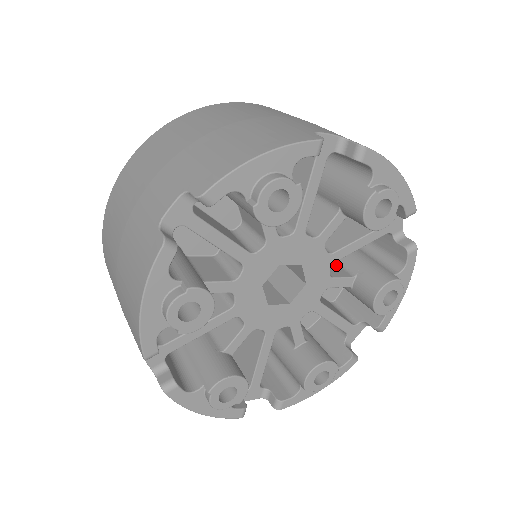
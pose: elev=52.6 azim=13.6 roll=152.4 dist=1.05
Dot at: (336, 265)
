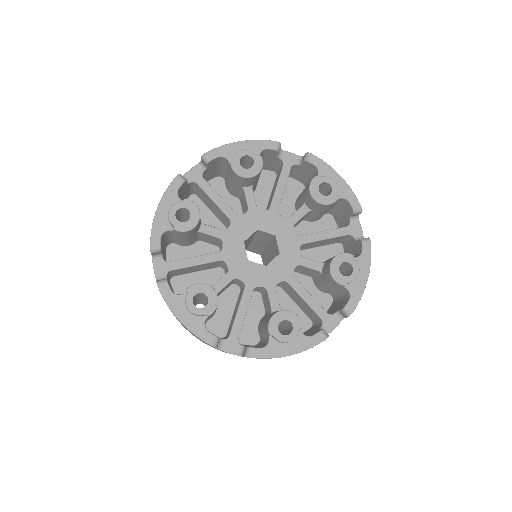
Dot at: occluded
